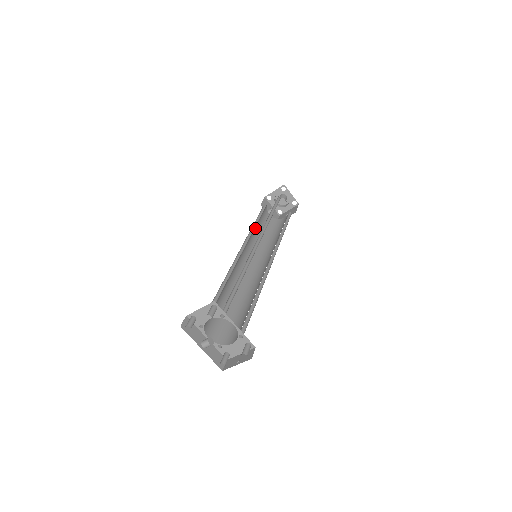
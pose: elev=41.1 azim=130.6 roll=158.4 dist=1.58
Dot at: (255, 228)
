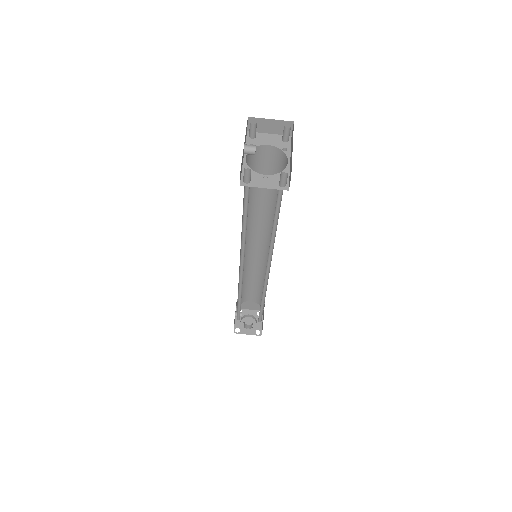
Dot at: (243, 277)
